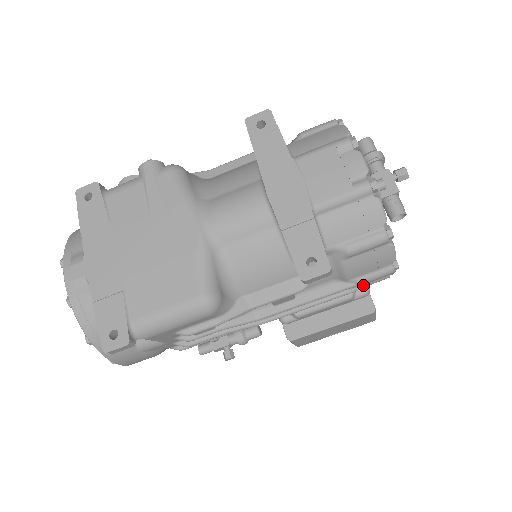
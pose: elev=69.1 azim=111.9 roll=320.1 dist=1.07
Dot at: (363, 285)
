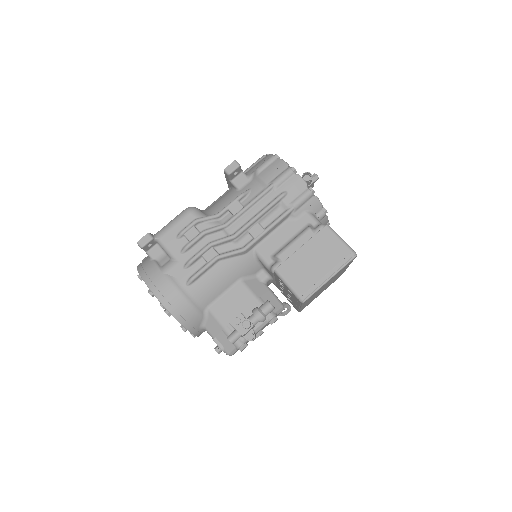
Dot at: (295, 200)
